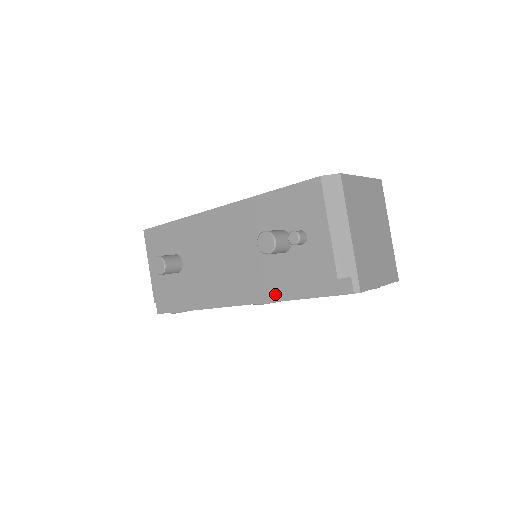
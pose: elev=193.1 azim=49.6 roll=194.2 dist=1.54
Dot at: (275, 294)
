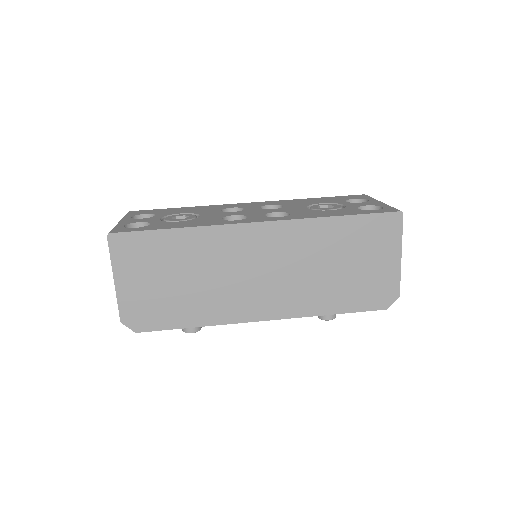
Dot at: occluded
